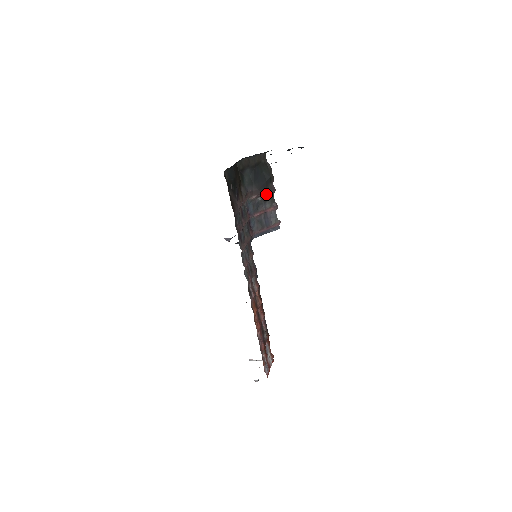
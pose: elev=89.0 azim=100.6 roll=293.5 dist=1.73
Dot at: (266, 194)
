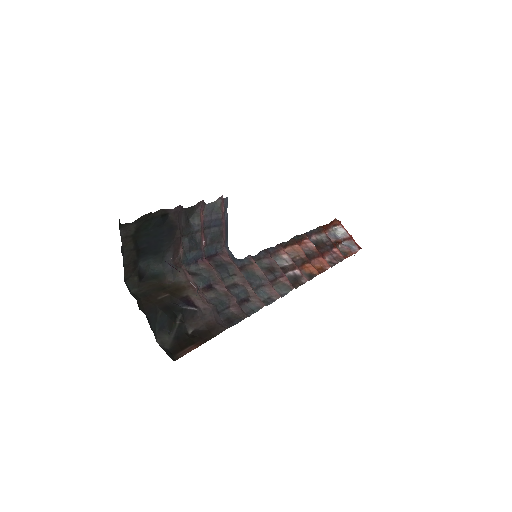
Dot at: (181, 224)
